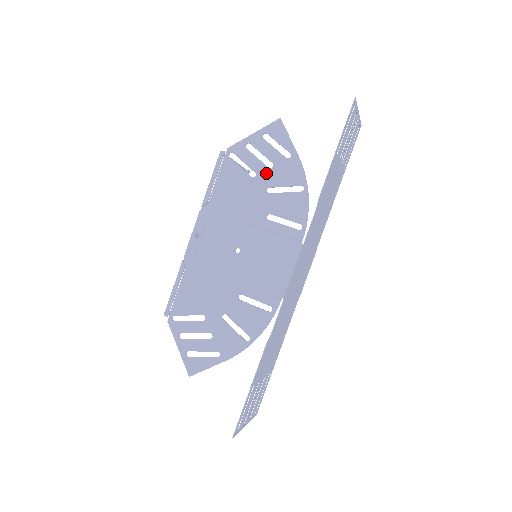
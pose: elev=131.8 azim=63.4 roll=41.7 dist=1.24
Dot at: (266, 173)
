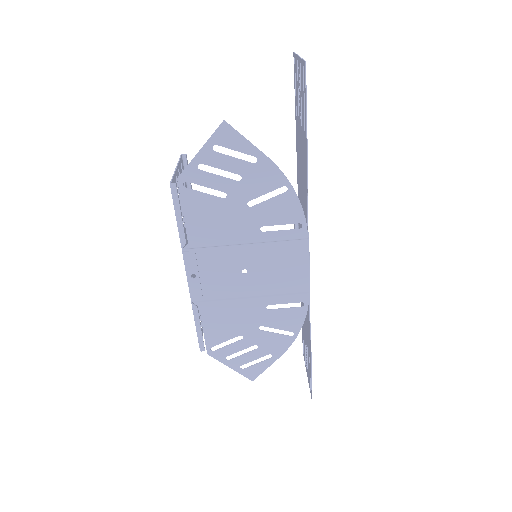
Dot at: (238, 188)
